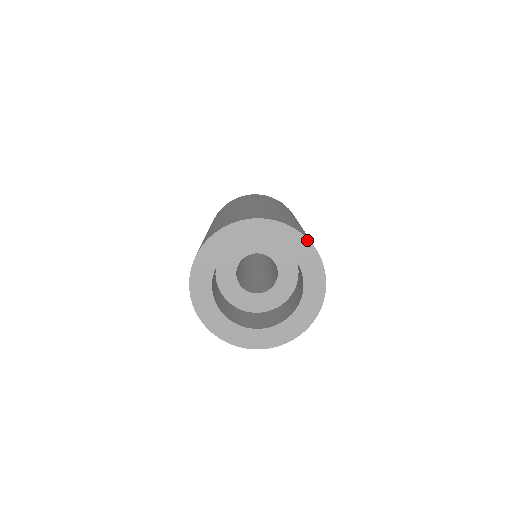
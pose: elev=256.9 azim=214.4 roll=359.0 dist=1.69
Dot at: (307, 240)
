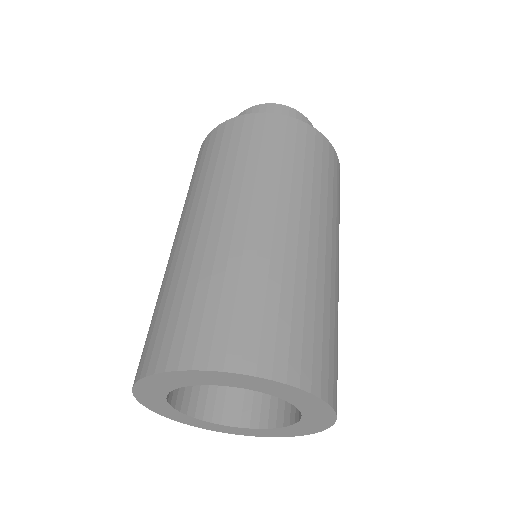
Dot at: (335, 417)
